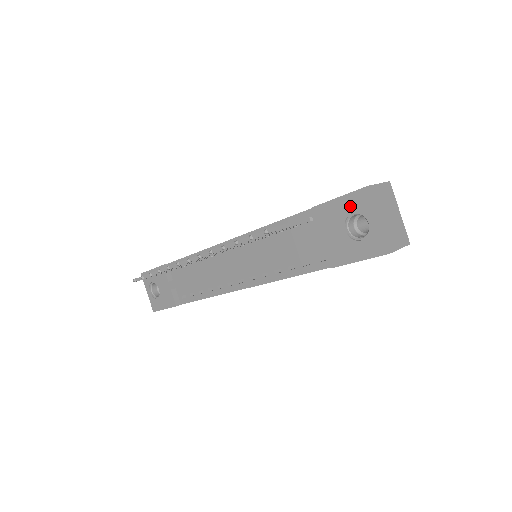
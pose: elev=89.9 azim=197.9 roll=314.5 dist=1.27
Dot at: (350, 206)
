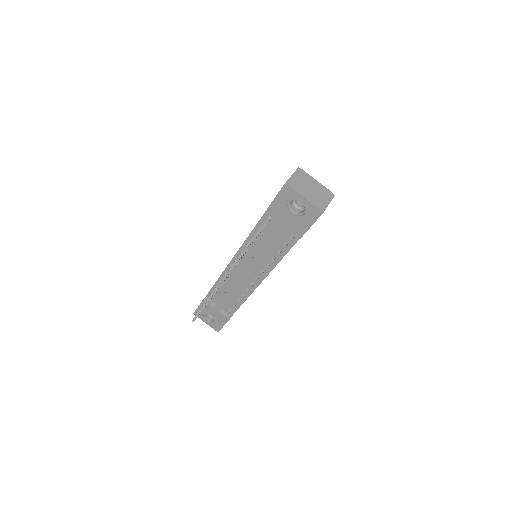
Dot at: (284, 199)
